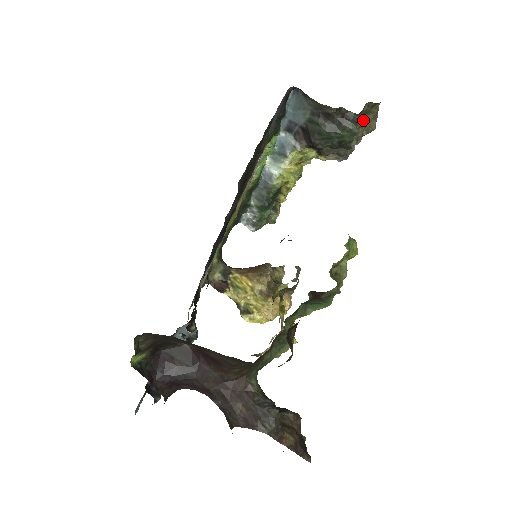
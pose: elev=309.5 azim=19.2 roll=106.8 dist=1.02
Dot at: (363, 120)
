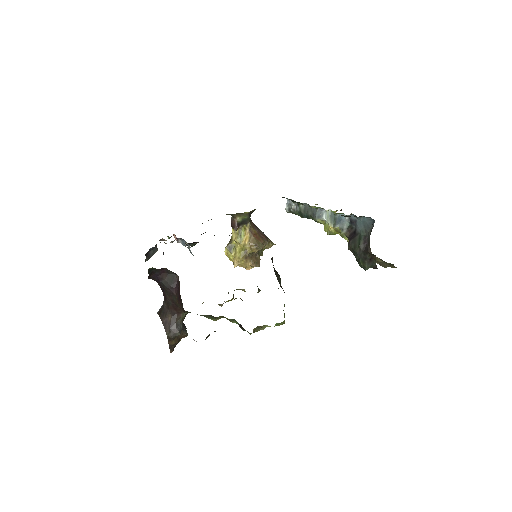
Dot at: (383, 262)
